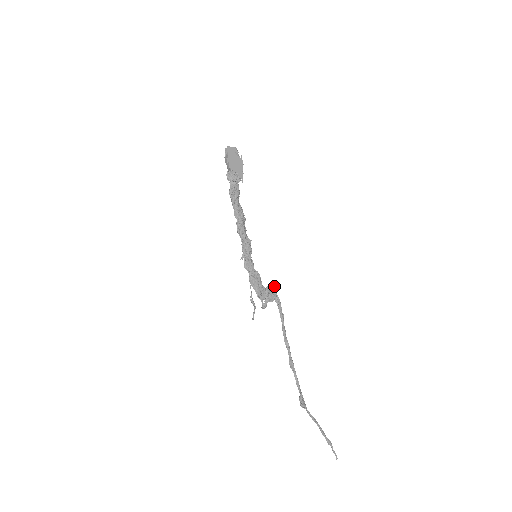
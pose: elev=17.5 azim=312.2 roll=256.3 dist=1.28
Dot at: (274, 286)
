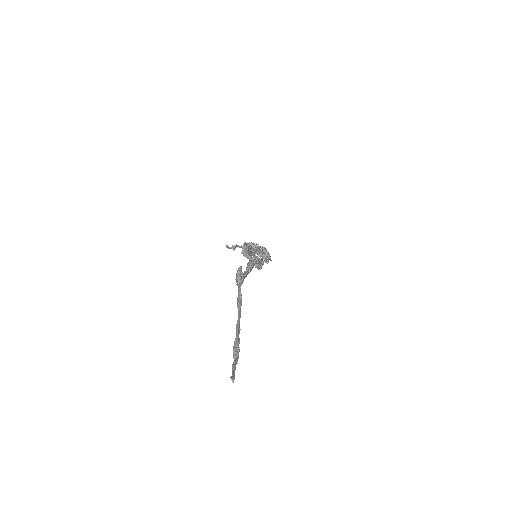
Dot at: (261, 268)
